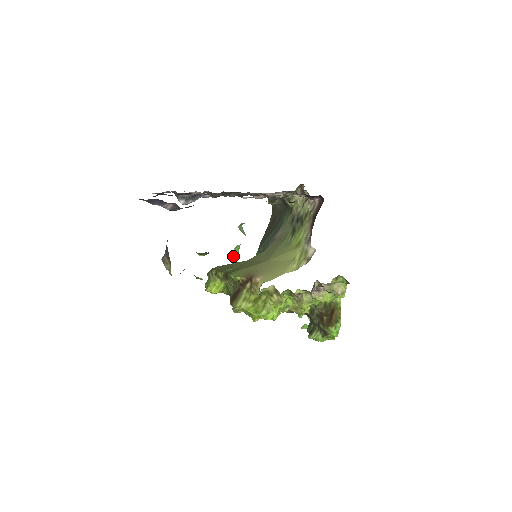
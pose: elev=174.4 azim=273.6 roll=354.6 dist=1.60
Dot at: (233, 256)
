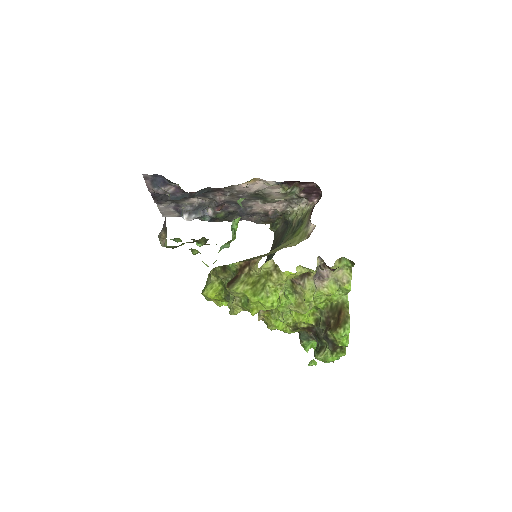
Dot at: (231, 229)
